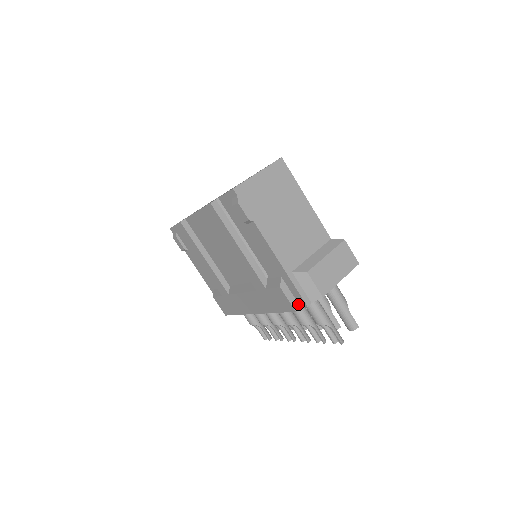
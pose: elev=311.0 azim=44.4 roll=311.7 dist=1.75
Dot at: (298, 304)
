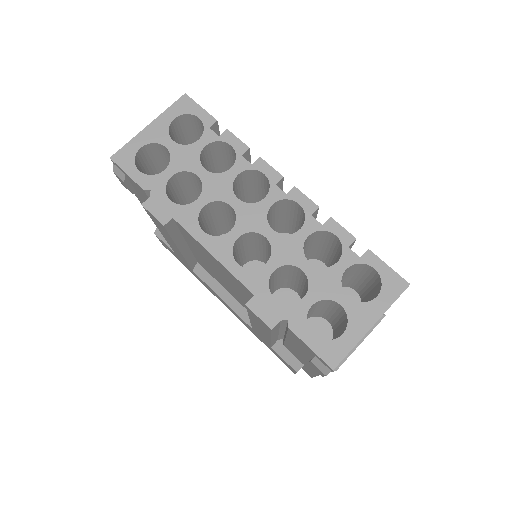
Dot at: occluded
